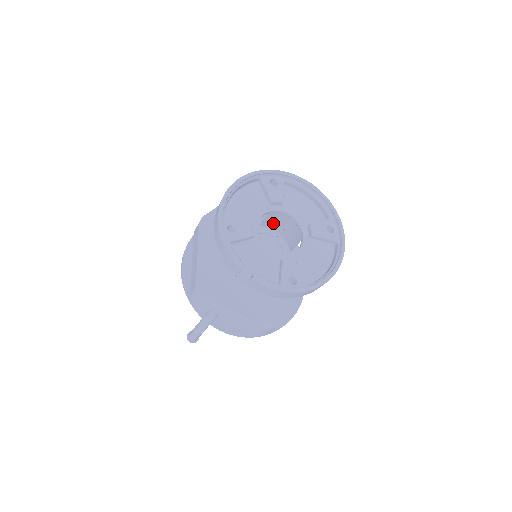
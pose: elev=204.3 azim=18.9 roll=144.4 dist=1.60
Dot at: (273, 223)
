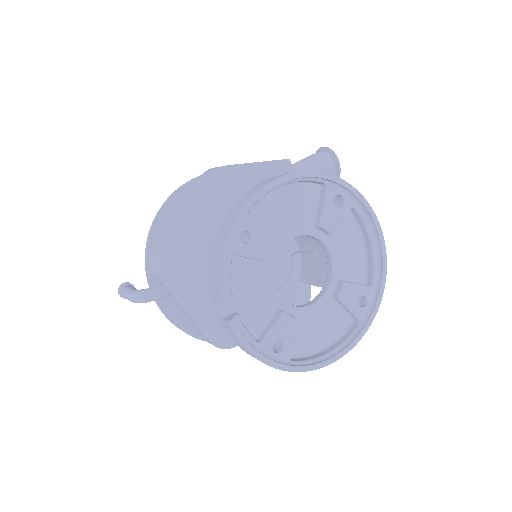
Dot at: (302, 238)
